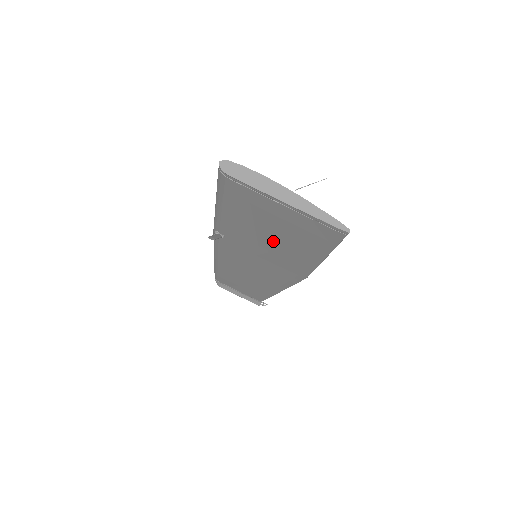
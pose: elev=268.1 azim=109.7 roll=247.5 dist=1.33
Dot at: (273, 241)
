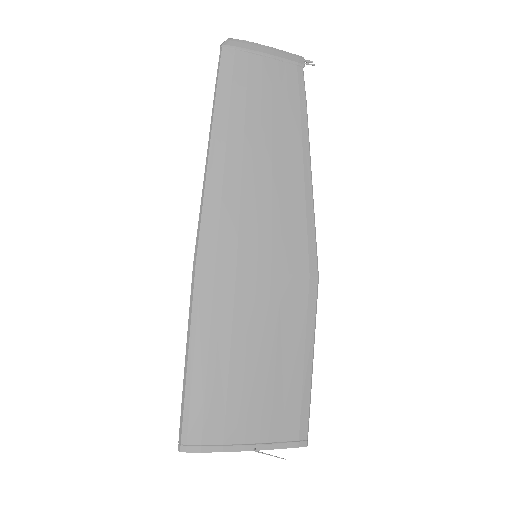
Dot at: occluded
